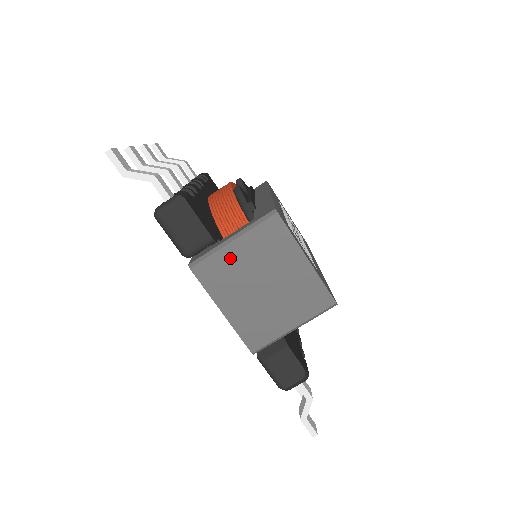
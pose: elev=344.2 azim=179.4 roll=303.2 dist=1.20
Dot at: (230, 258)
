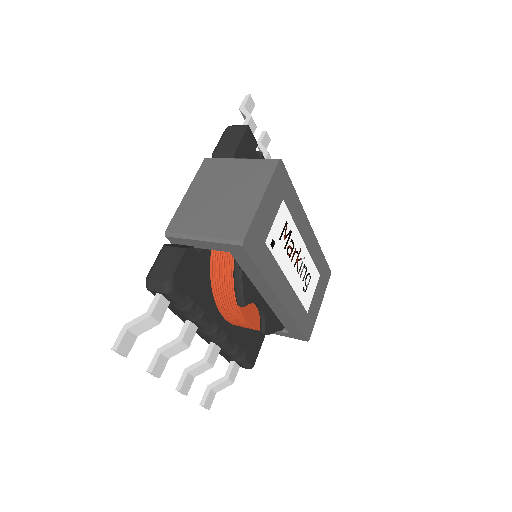
Dot at: (228, 167)
